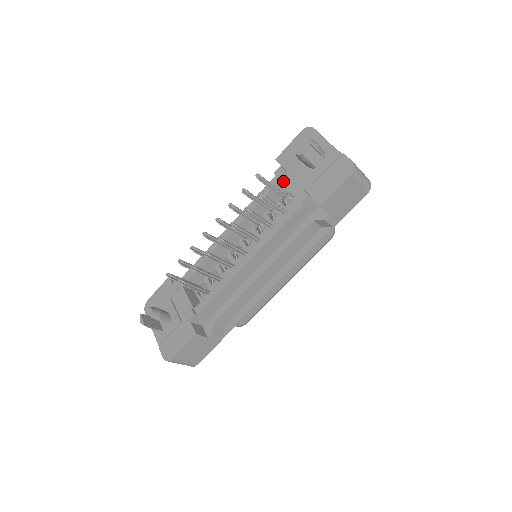
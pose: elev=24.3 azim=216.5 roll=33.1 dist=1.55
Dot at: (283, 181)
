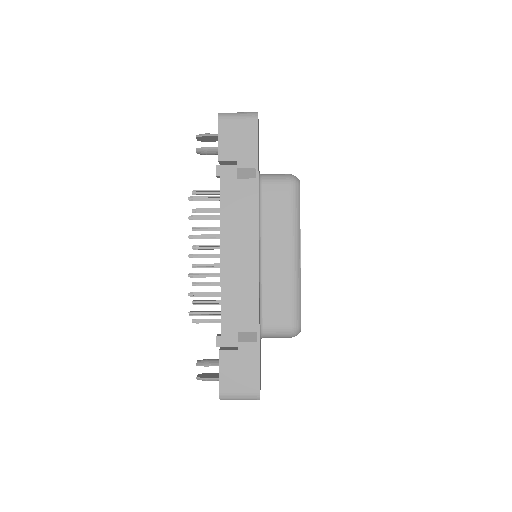
Dot at: occluded
